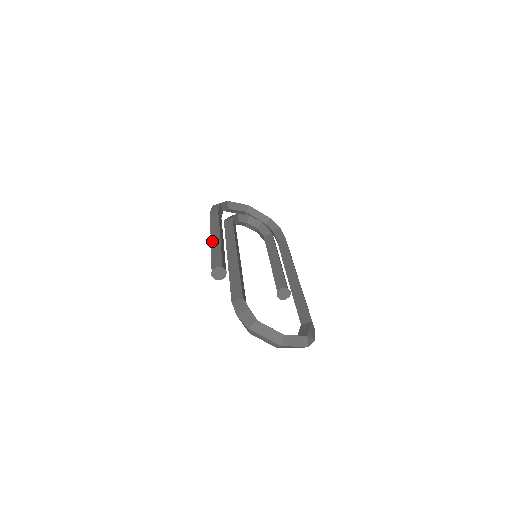
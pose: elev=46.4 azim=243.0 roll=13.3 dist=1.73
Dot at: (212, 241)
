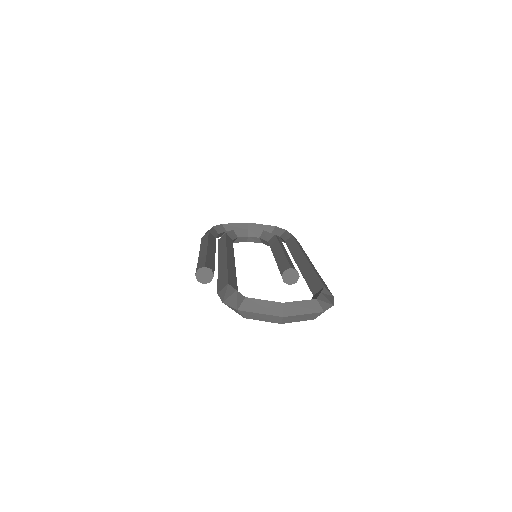
Dot at: (200, 254)
